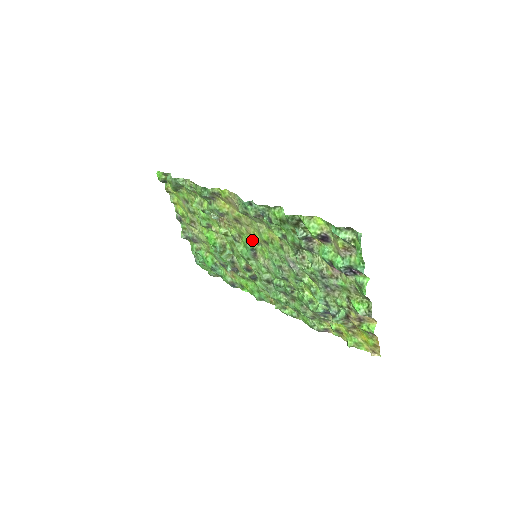
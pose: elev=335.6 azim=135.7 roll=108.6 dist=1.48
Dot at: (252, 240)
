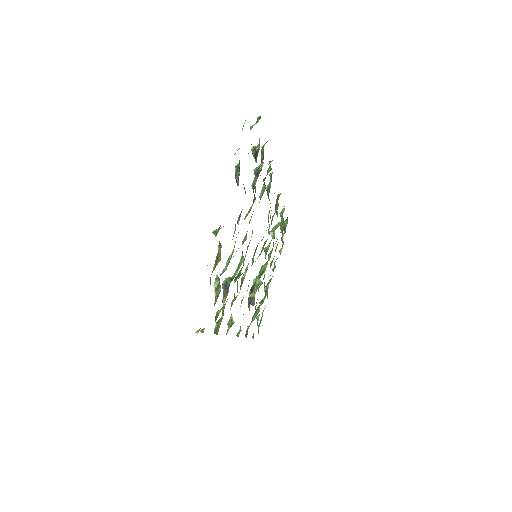
Dot at: occluded
